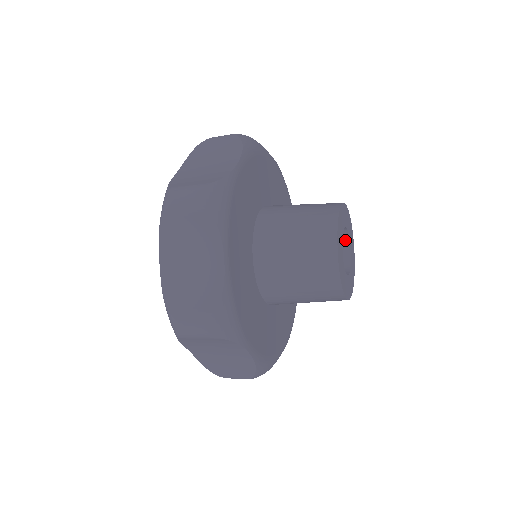
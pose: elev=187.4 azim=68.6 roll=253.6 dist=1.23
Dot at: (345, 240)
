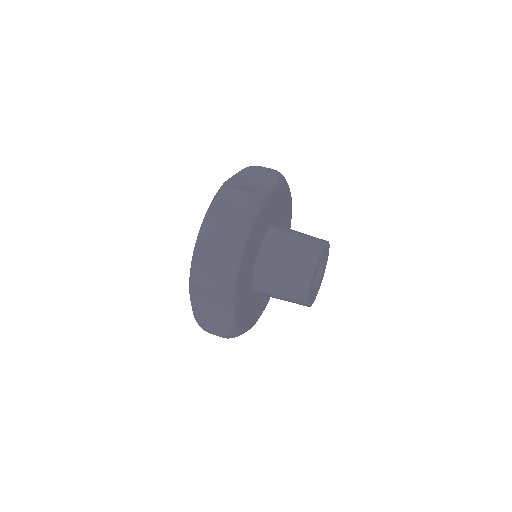
Dot at: occluded
